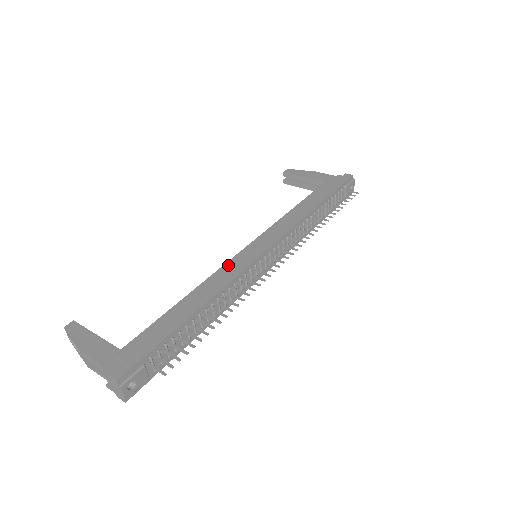
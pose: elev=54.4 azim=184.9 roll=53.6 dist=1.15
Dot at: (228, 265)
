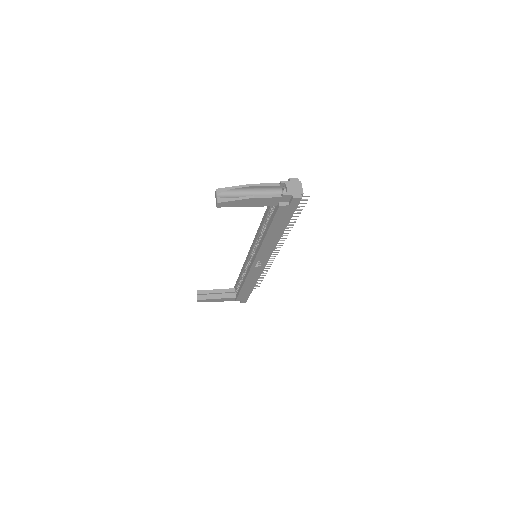
Dot at: occluded
